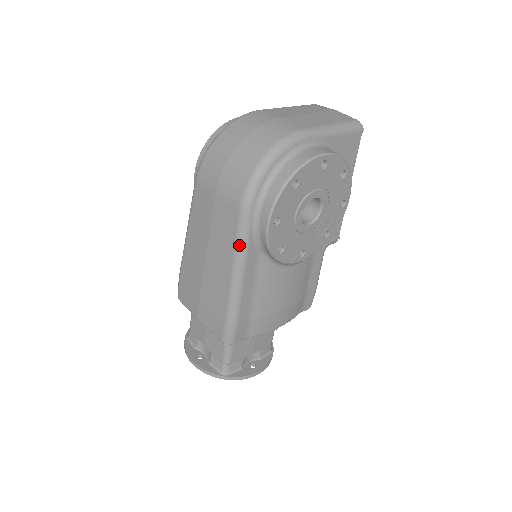
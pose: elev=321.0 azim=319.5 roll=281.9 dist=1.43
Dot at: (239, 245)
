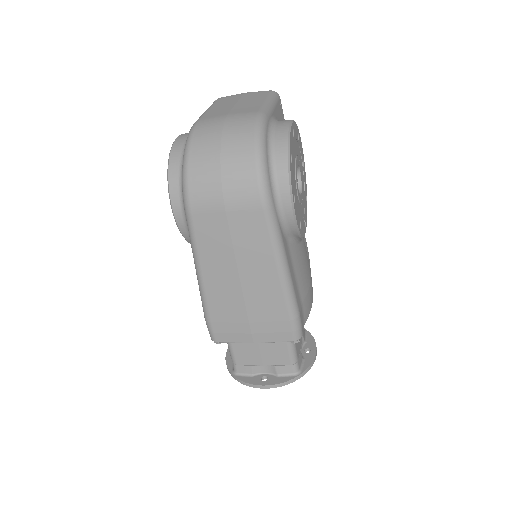
Dot at: (276, 241)
